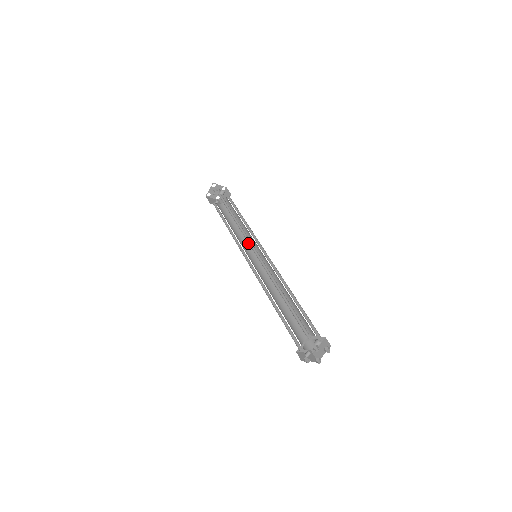
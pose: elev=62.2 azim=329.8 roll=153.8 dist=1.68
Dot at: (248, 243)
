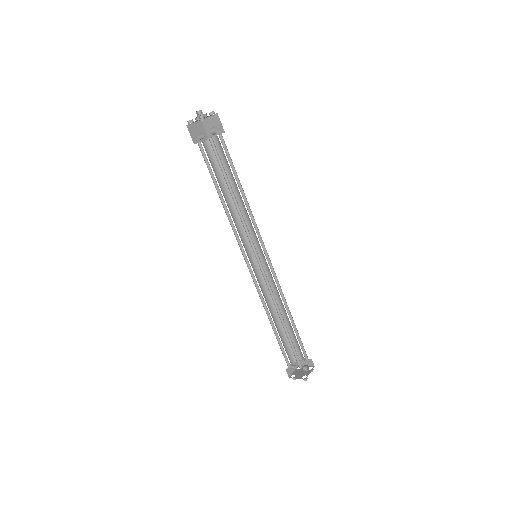
Dot at: occluded
